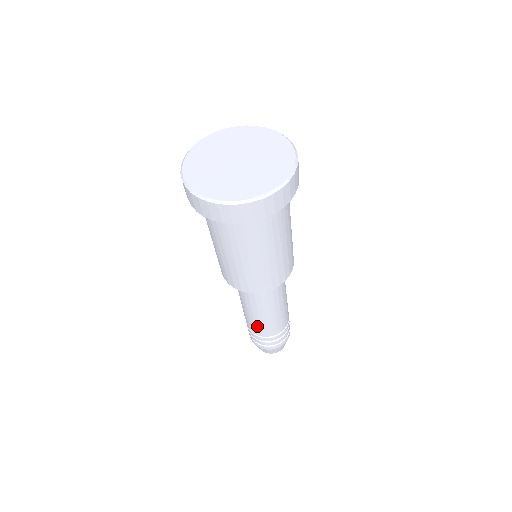
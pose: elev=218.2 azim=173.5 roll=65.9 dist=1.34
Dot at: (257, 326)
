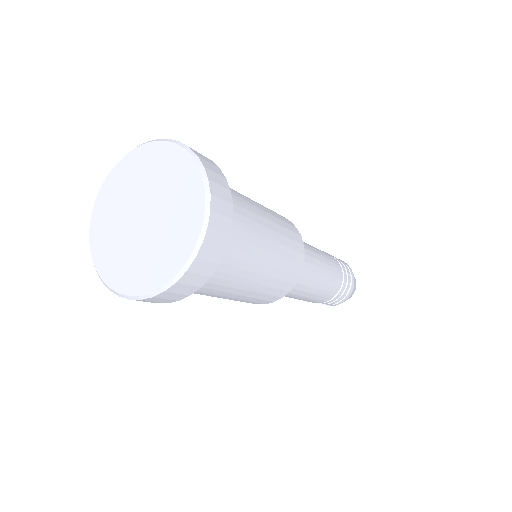
Dot at: occluded
